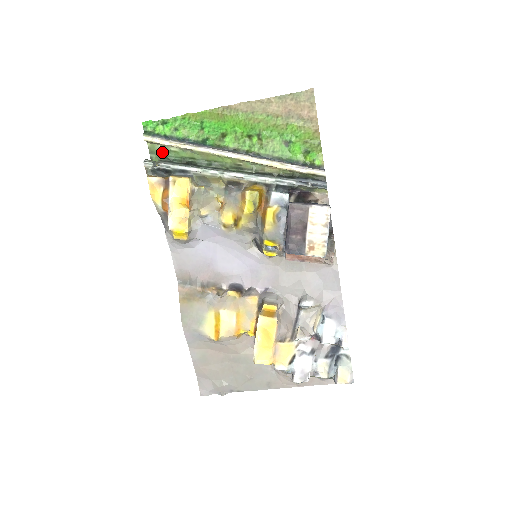
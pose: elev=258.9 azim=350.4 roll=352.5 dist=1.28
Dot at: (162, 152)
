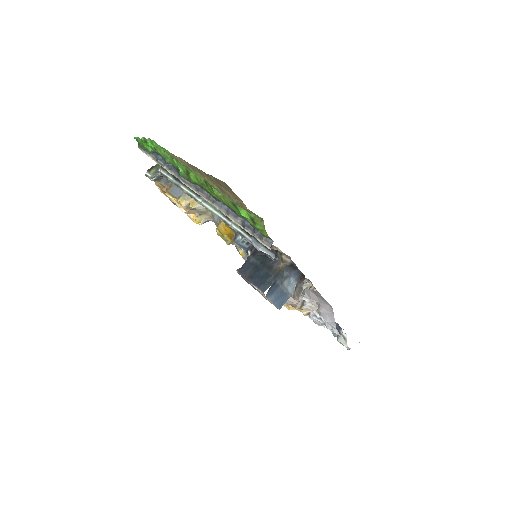
Dot at: occluded
